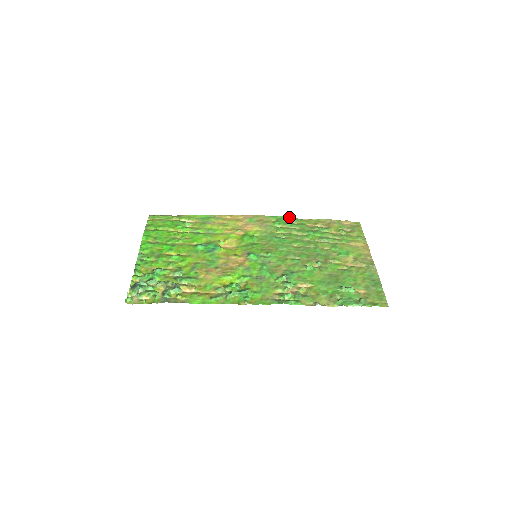
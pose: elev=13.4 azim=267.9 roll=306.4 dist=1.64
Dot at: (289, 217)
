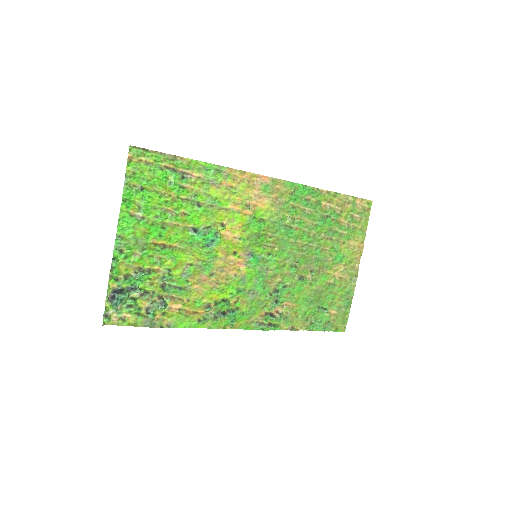
Dot at: (309, 187)
